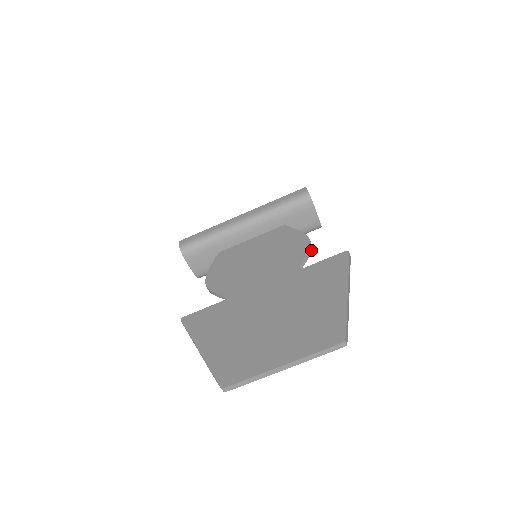
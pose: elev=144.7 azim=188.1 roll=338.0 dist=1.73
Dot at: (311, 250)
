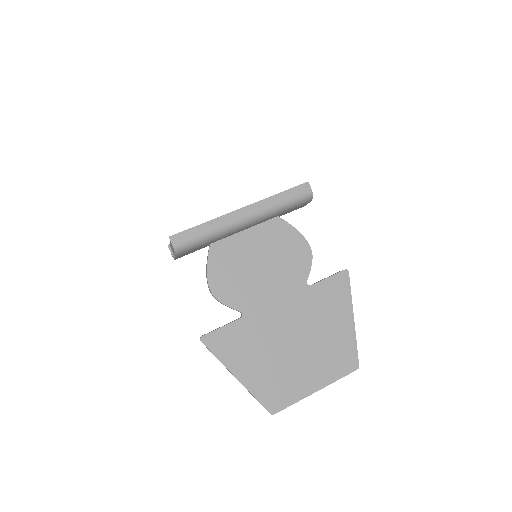
Dot at: (311, 258)
